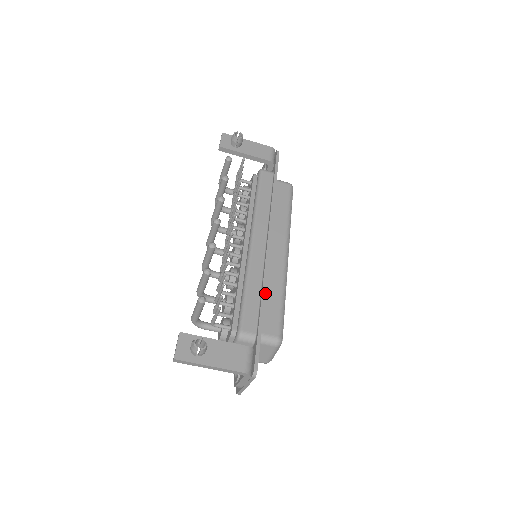
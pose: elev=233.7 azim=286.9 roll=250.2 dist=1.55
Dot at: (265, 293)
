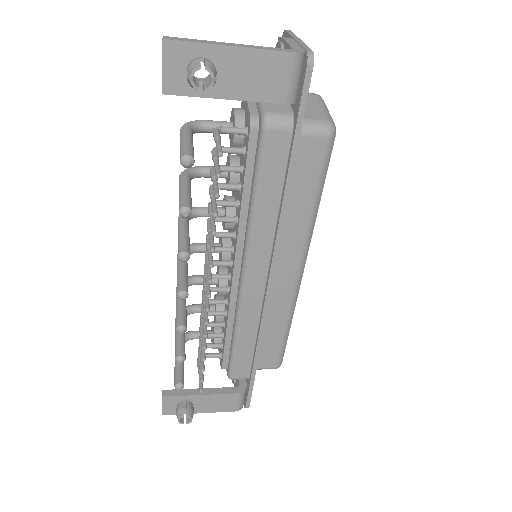
Dot at: occluded
